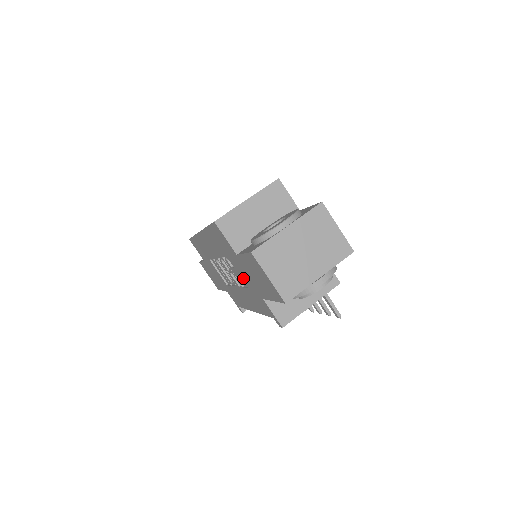
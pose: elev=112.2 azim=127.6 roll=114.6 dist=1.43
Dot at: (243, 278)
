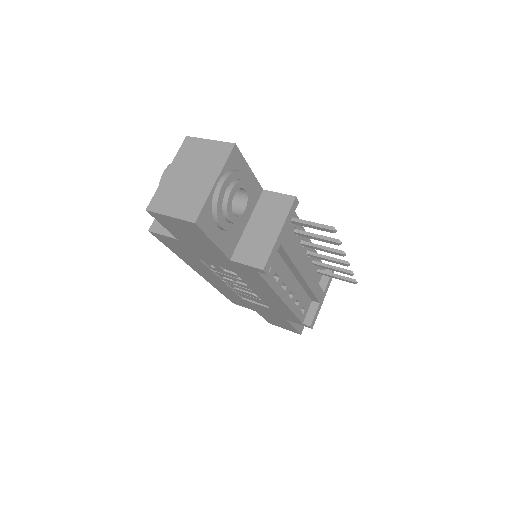
Dot at: (218, 264)
